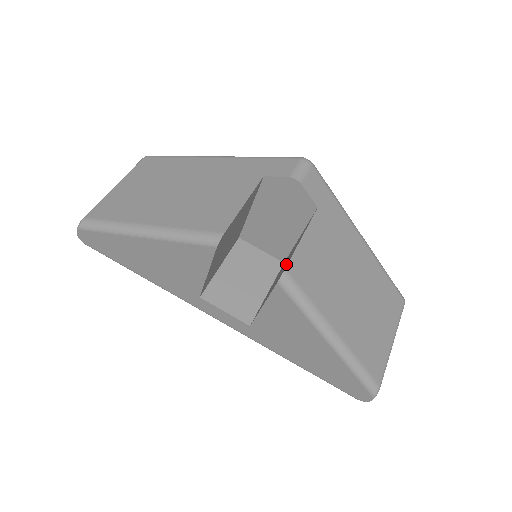
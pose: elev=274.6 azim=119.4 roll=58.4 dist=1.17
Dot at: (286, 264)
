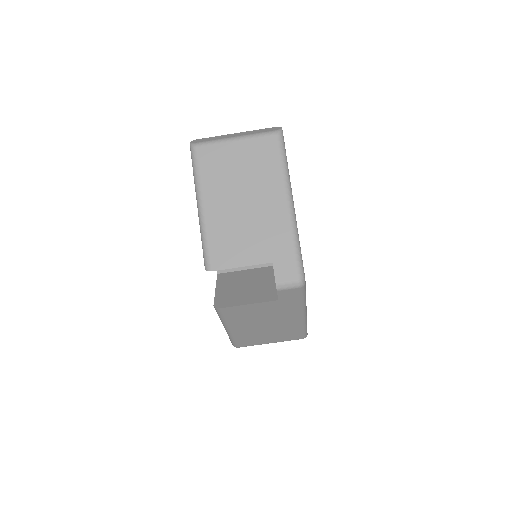
Dot at: (233, 300)
